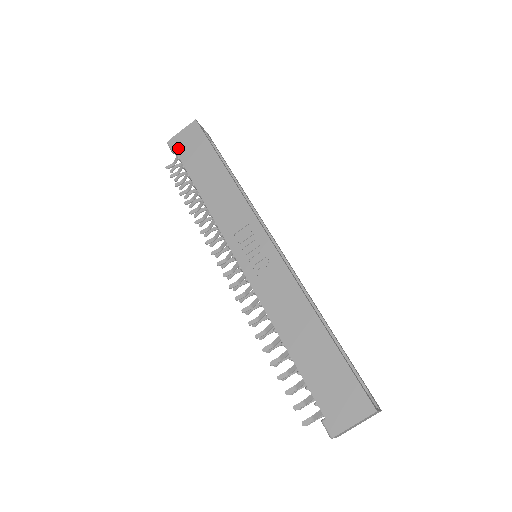
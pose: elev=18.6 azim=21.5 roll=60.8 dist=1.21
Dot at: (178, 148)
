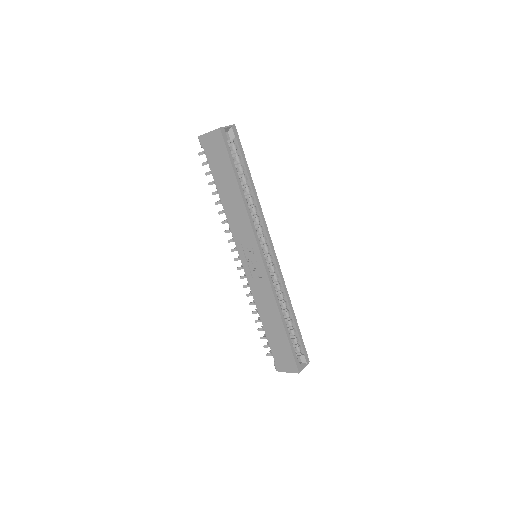
Dot at: (206, 149)
